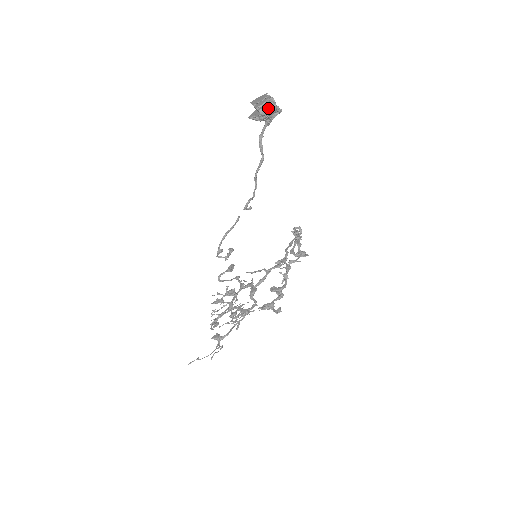
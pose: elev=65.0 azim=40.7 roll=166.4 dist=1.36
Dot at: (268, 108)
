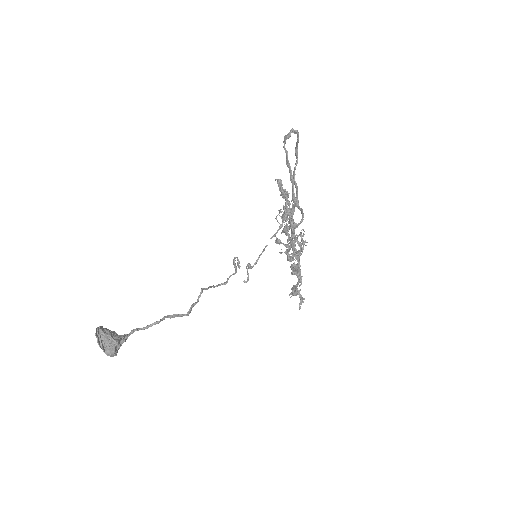
Dot at: (110, 355)
